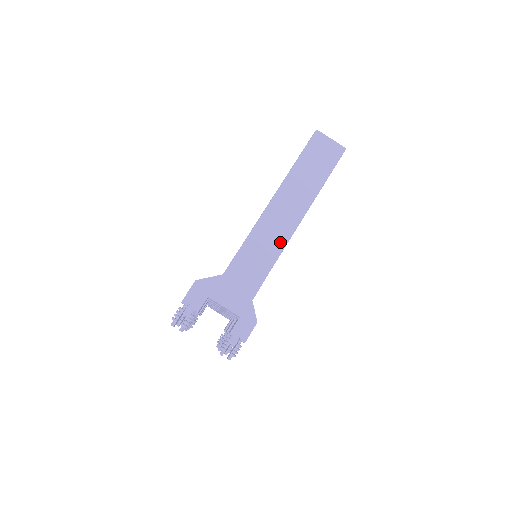
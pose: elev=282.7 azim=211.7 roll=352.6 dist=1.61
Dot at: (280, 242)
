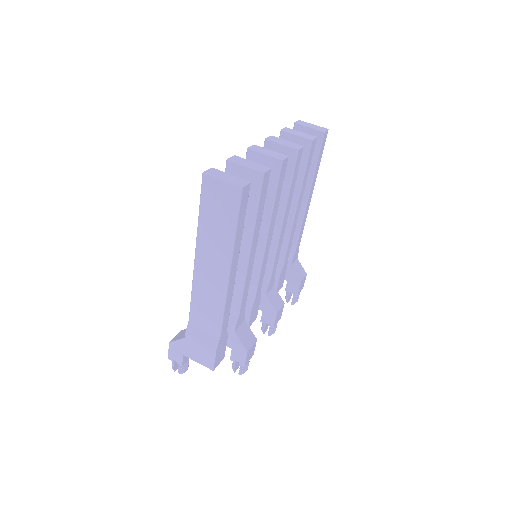
Dot at: (218, 305)
